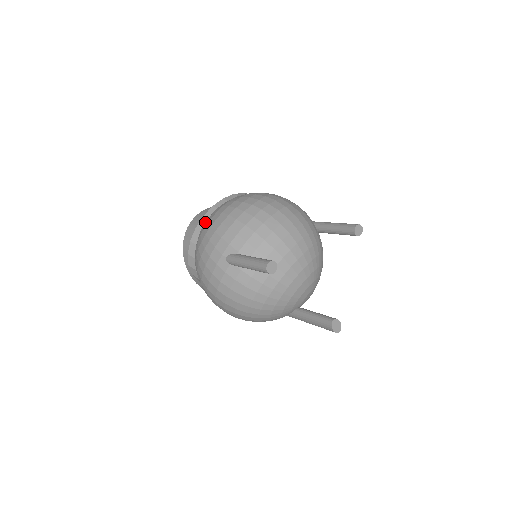
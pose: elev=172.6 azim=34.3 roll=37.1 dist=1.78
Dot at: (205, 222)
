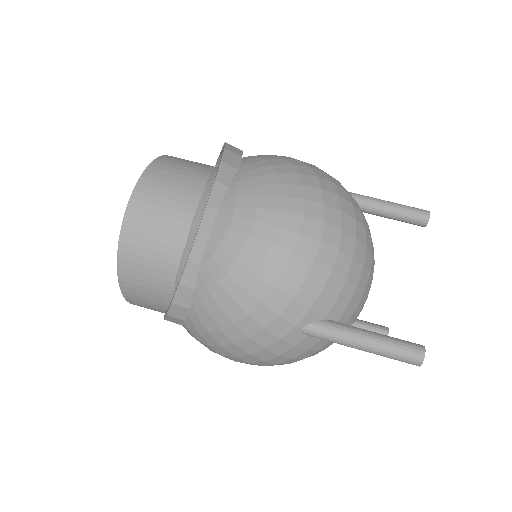
Dot at: (214, 251)
